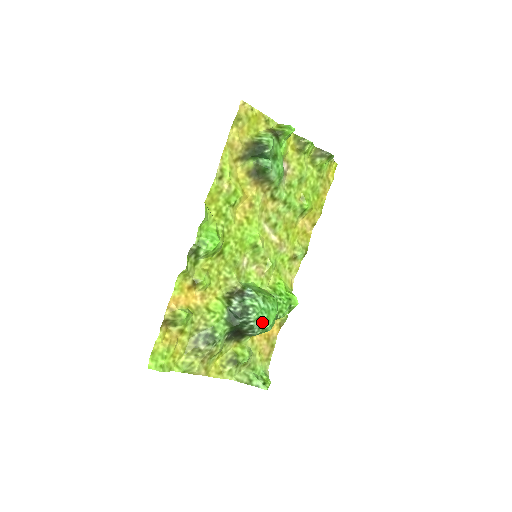
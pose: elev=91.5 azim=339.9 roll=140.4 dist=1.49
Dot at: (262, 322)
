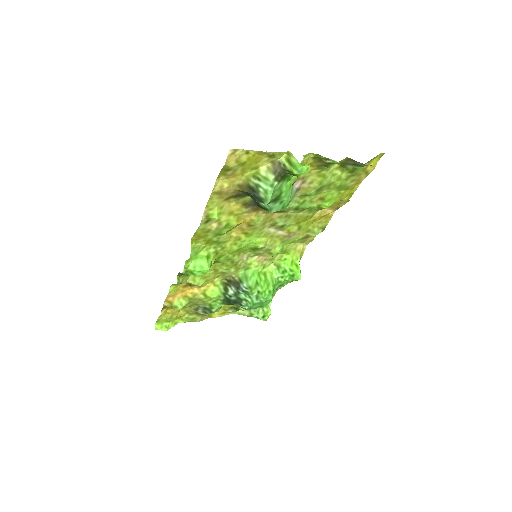
Dot at: (255, 308)
